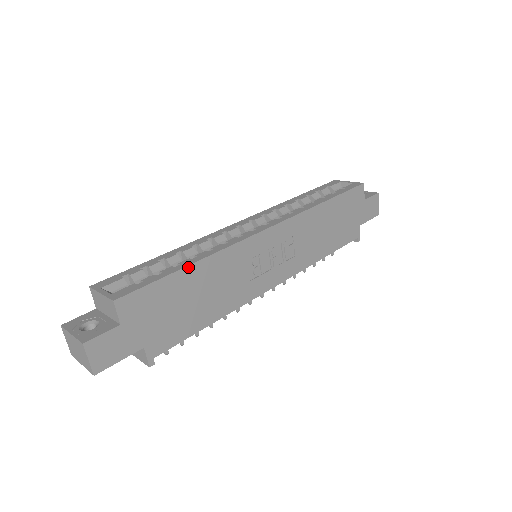
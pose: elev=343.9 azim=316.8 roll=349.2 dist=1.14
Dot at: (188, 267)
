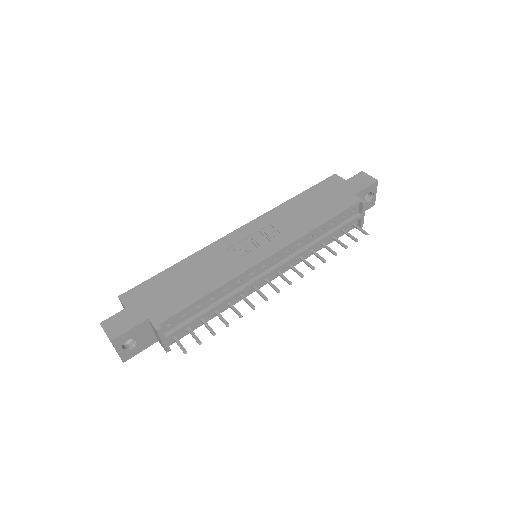
Dot at: (172, 267)
